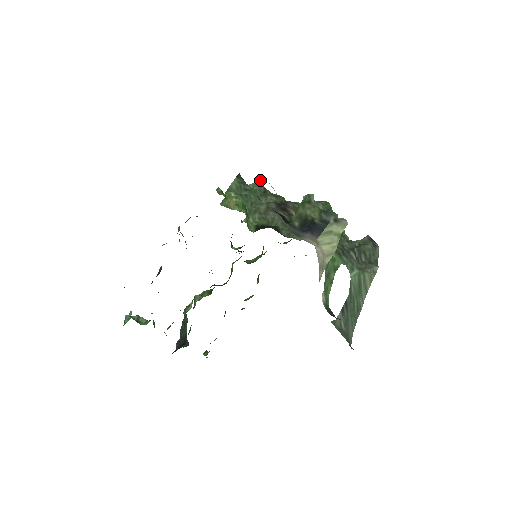
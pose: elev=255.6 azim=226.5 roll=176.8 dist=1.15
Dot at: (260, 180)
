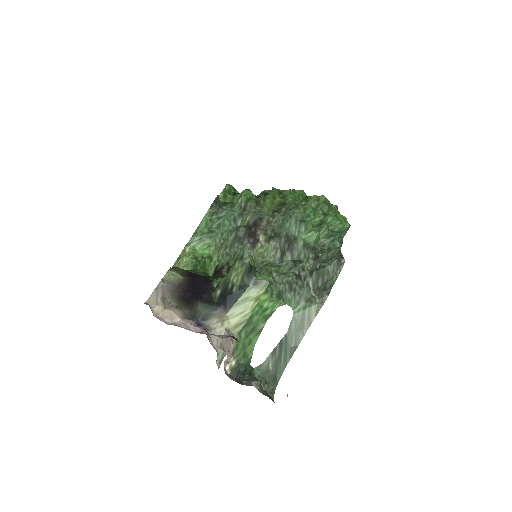
Dot at: (244, 191)
